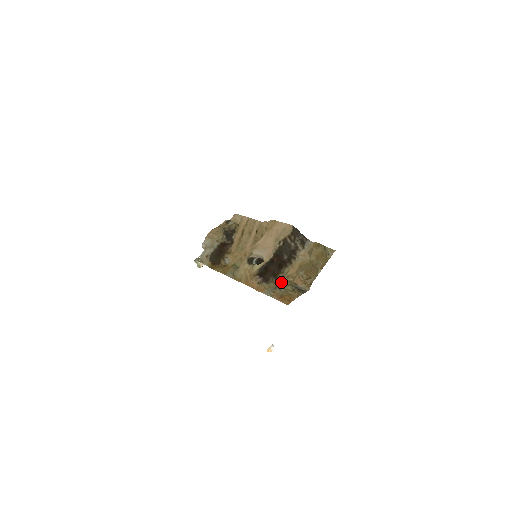
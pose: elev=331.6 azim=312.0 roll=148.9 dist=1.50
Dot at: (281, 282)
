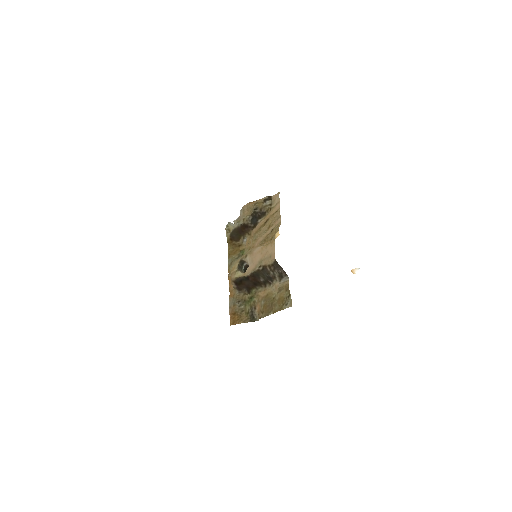
Dot at: (249, 297)
